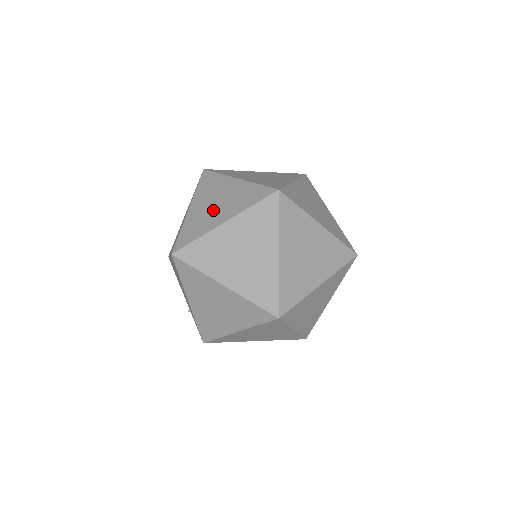
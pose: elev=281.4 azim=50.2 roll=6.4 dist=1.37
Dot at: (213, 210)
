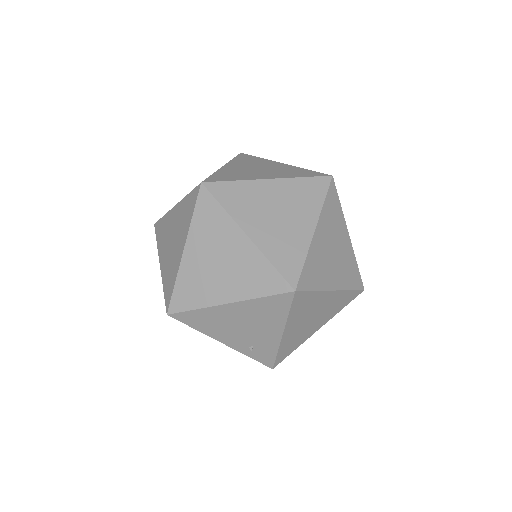
Dot at: (285, 223)
